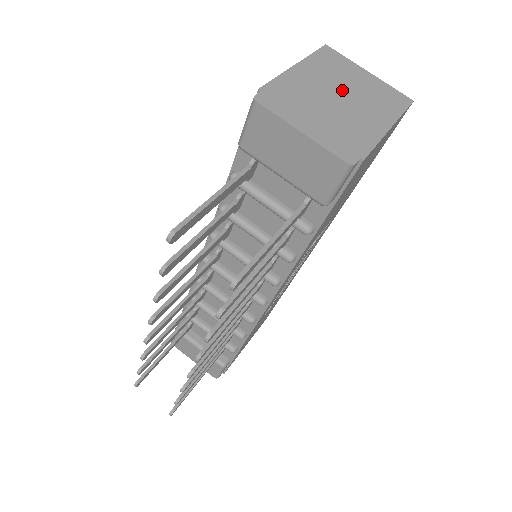
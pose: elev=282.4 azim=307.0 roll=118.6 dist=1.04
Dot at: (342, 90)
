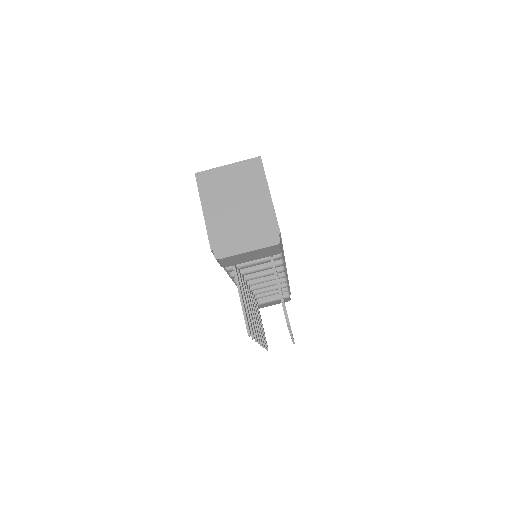
Dot at: (233, 199)
